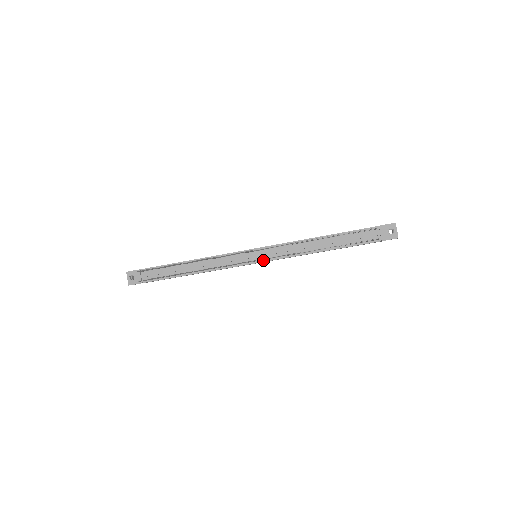
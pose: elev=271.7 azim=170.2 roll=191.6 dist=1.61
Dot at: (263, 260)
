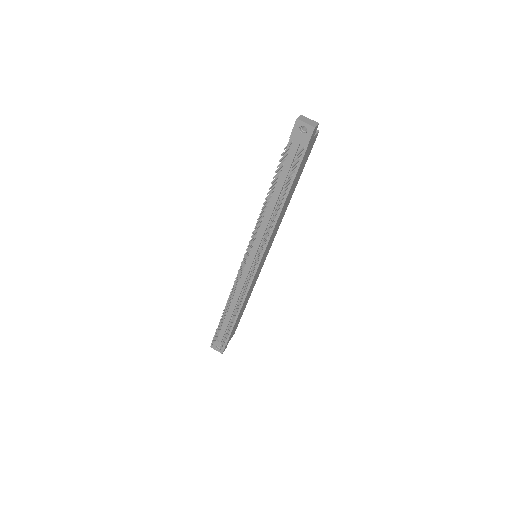
Dot at: (260, 257)
